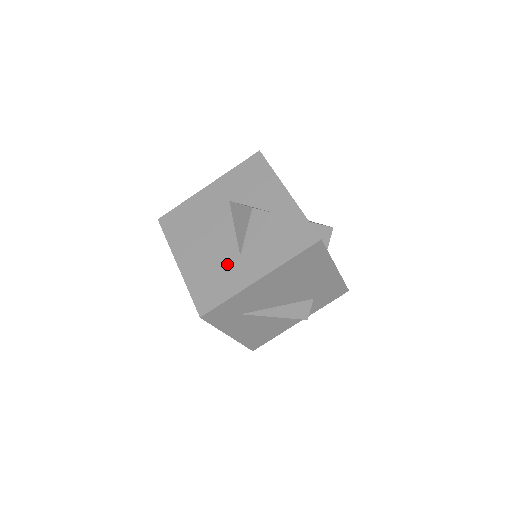
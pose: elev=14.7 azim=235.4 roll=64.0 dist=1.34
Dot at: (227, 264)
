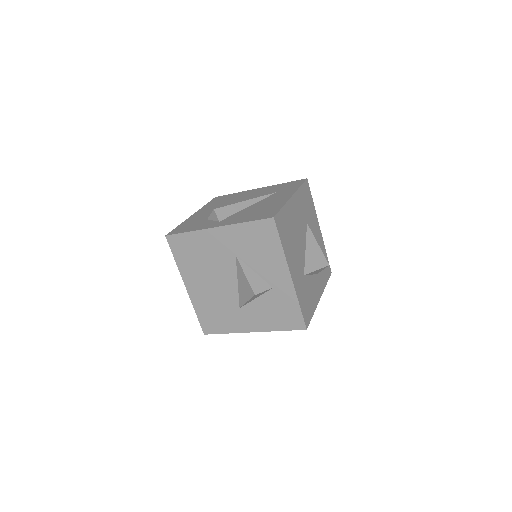
Dot at: (228, 309)
